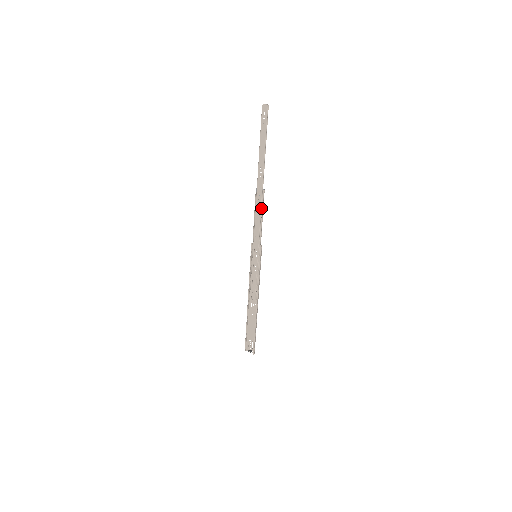
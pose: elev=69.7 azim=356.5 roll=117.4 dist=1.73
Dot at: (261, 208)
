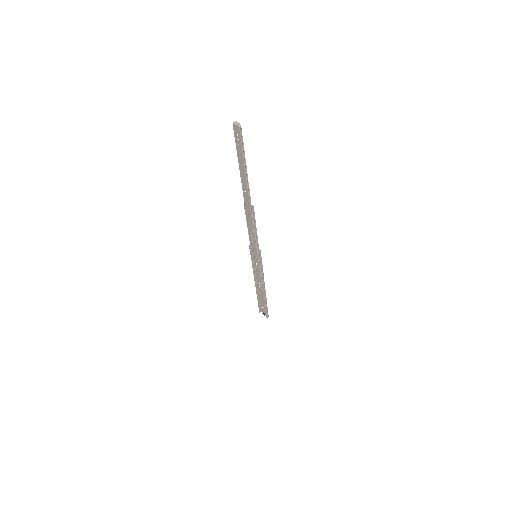
Dot at: (253, 222)
